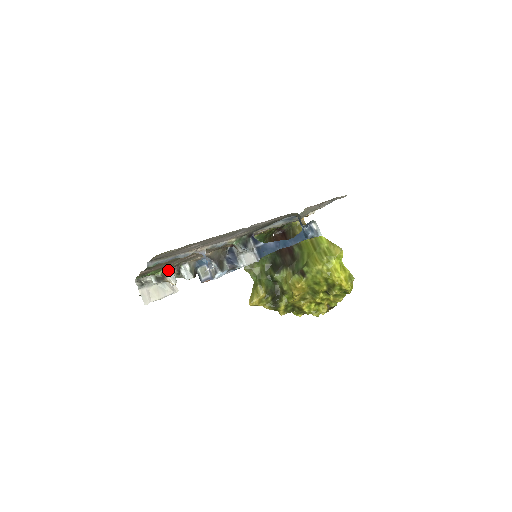
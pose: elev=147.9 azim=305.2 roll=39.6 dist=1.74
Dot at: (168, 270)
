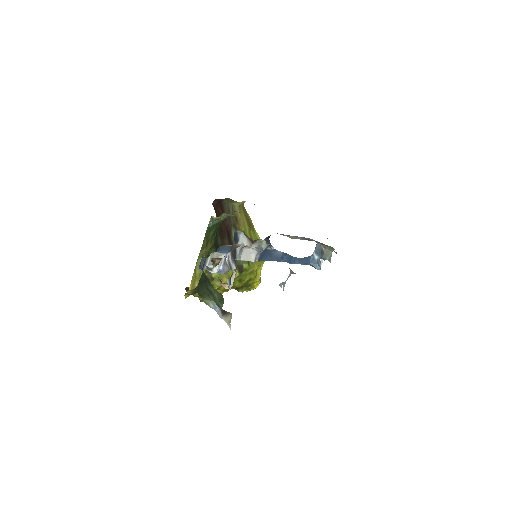
Dot at: occluded
